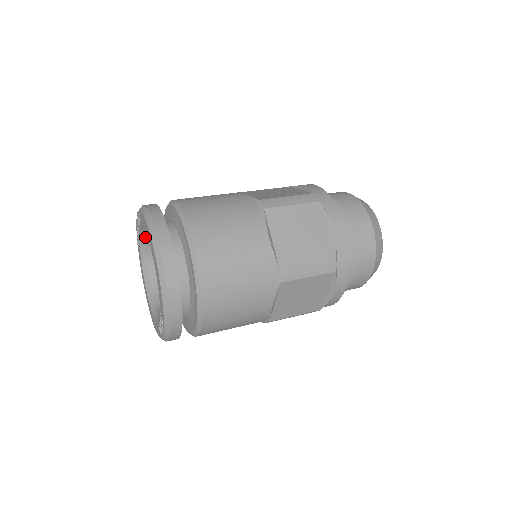
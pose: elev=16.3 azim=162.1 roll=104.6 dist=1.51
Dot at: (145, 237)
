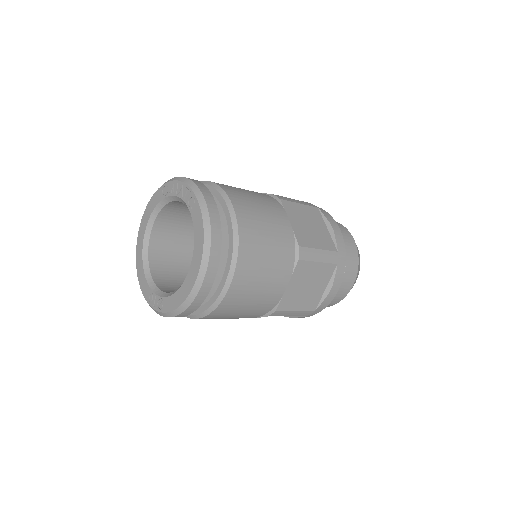
Dot at: (178, 201)
